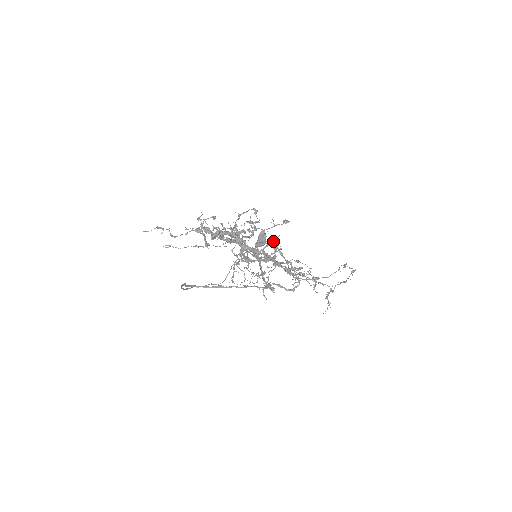
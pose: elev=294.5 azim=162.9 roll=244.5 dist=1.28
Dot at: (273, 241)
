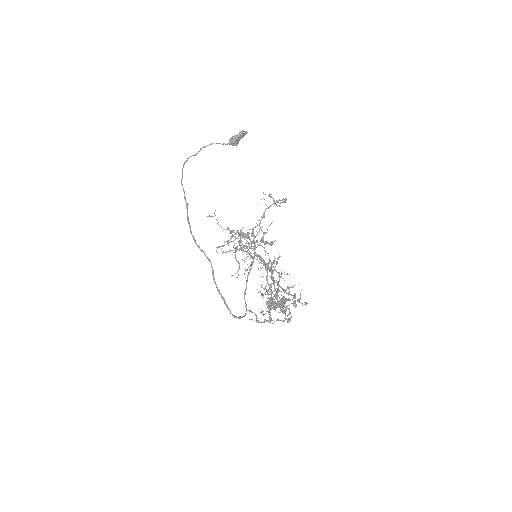
Dot at: (290, 312)
